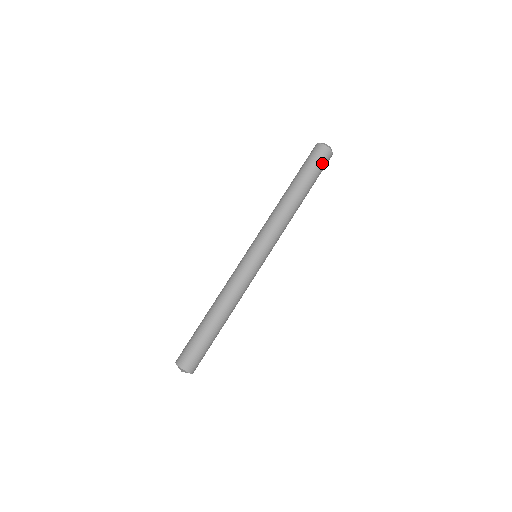
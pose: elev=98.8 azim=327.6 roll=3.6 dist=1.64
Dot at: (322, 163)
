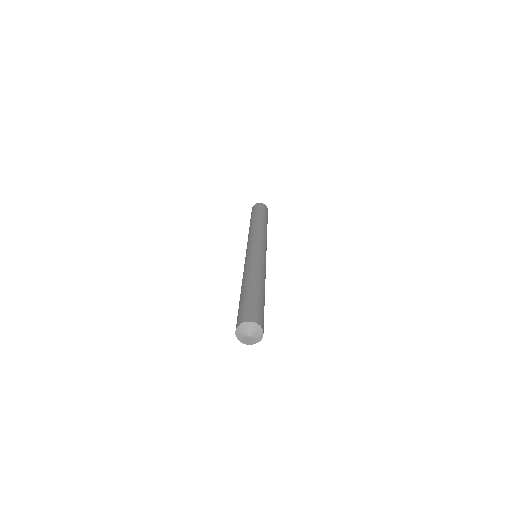
Dot at: (263, 209)
